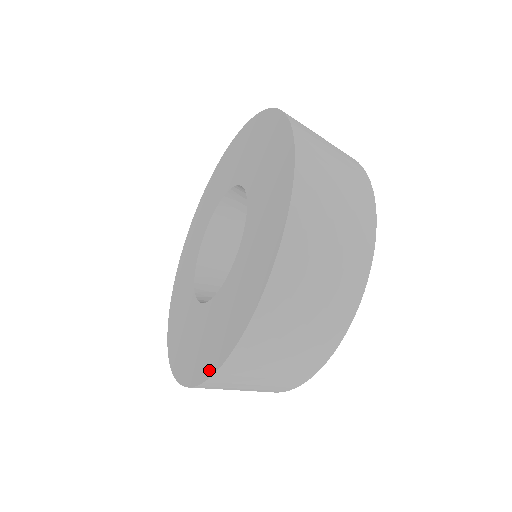
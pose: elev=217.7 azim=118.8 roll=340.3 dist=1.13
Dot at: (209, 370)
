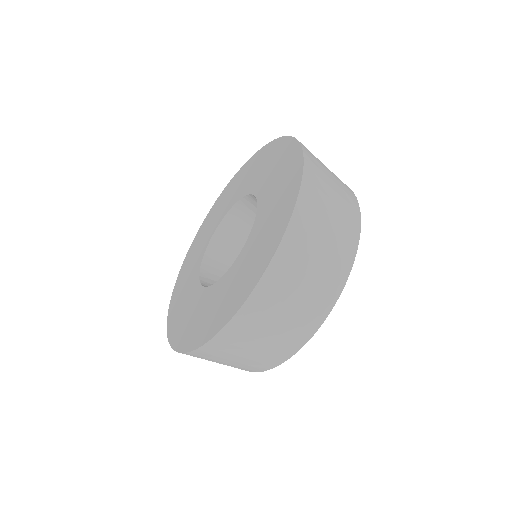
Dot at: (217, 328)
